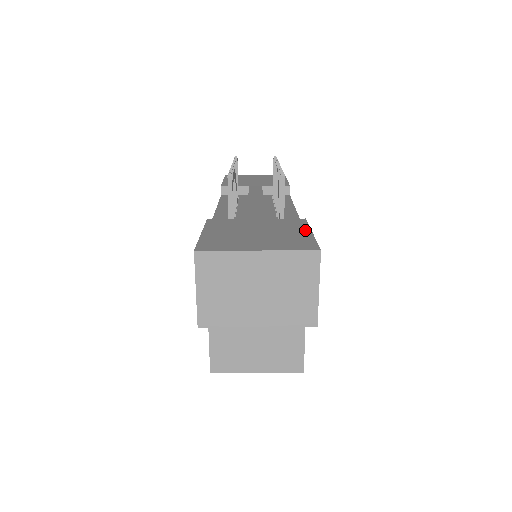
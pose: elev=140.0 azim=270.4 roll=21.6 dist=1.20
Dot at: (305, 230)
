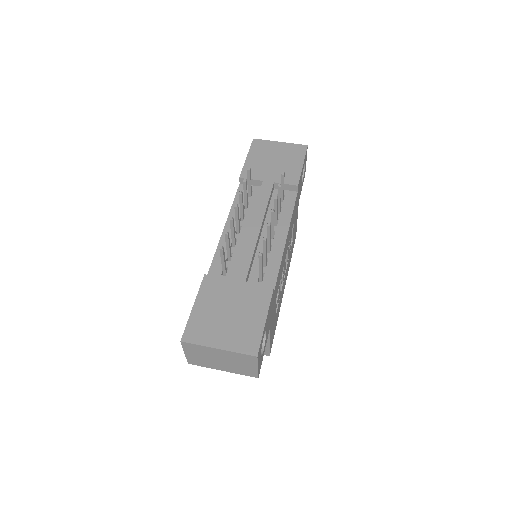
Dot at: (263, 314)
